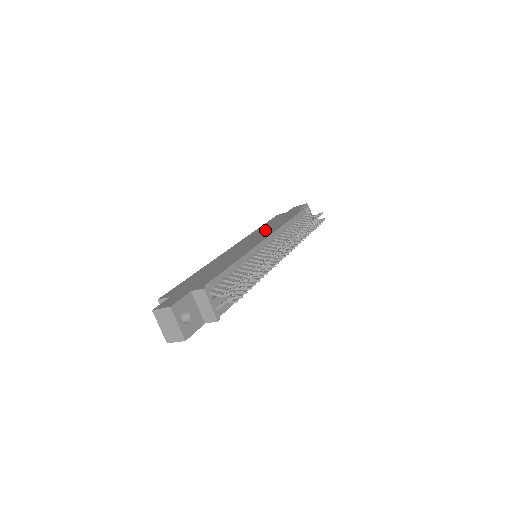
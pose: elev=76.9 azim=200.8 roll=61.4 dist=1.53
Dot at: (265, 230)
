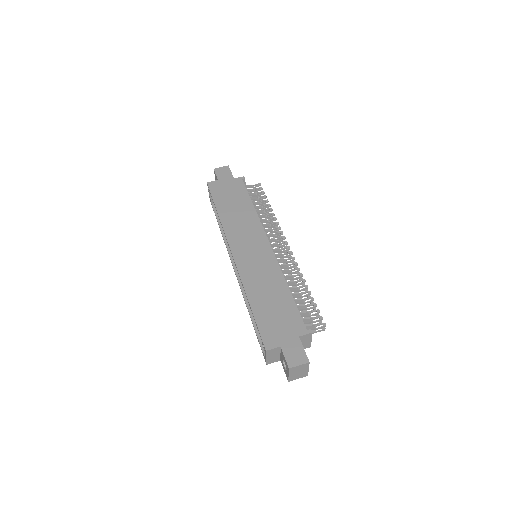
Dot at: (241, 221)
